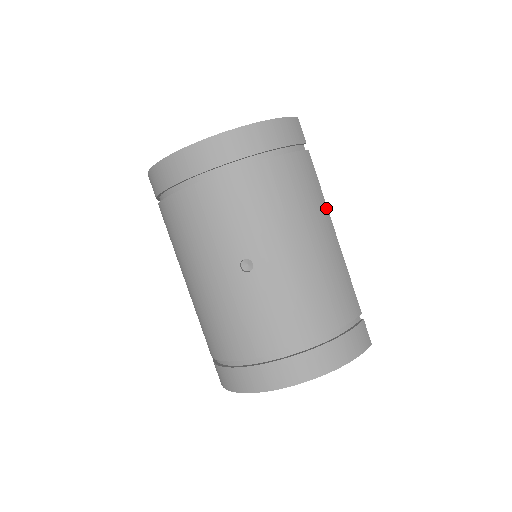
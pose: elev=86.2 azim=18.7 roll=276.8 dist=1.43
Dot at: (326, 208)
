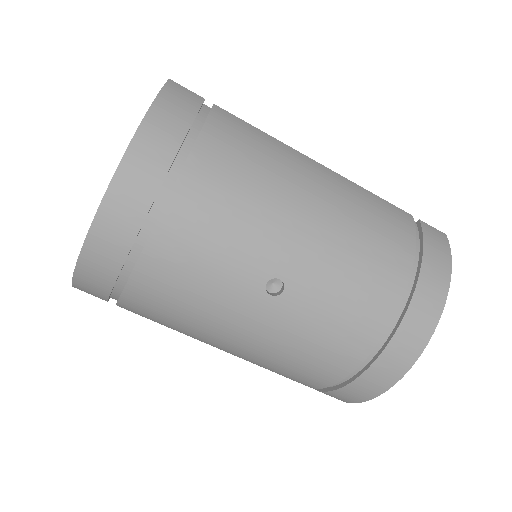
Dot at: (288, 148)
